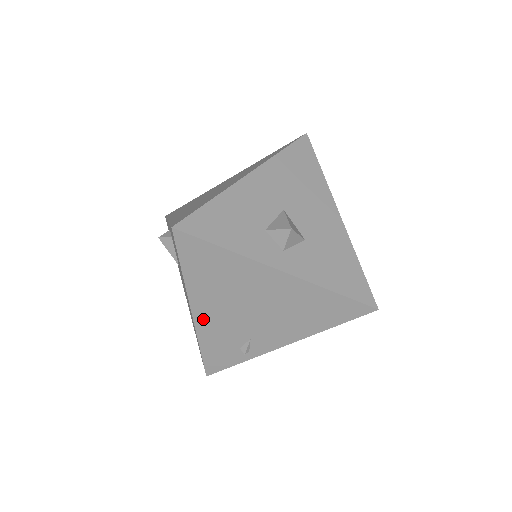
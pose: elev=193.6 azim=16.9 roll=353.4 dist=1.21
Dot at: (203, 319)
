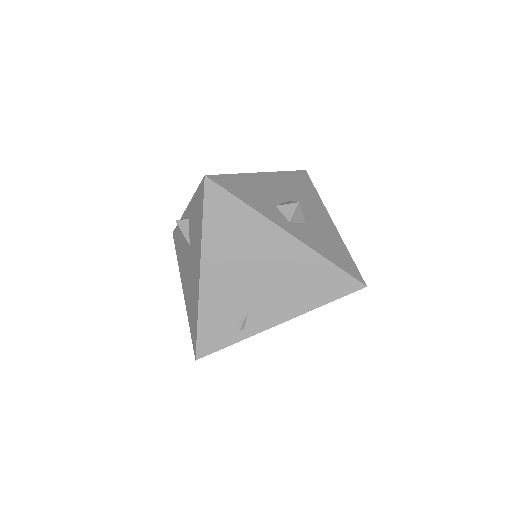
Dot at: (209, 282)
